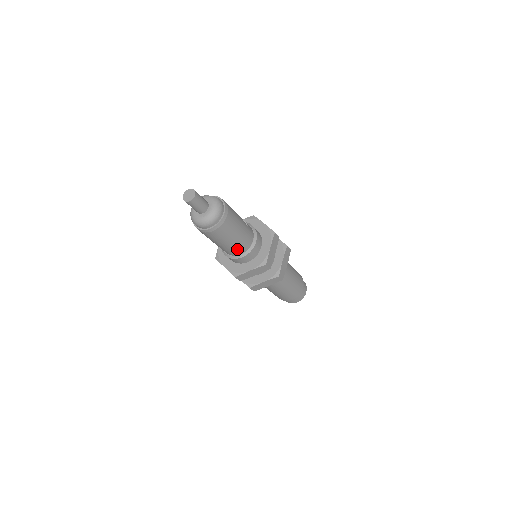
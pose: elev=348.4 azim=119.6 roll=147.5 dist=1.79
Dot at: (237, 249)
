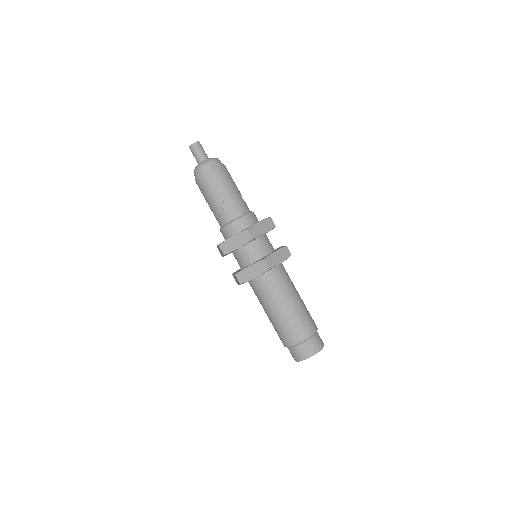
Dot at: (226, 212)
